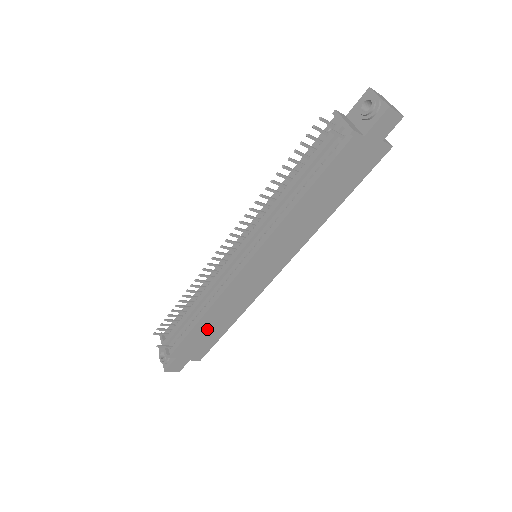
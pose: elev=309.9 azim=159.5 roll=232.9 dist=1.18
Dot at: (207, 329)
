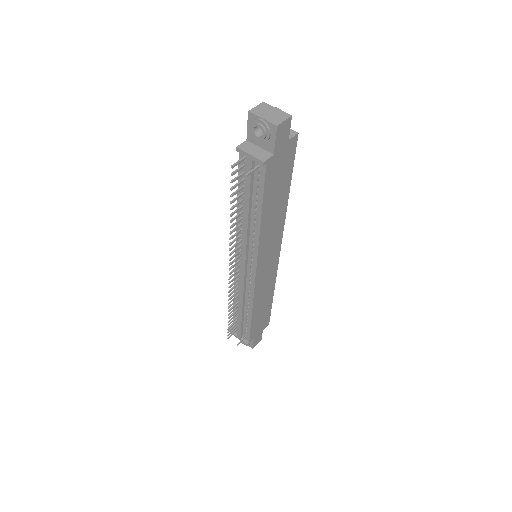
Dot at: (260, 313)
